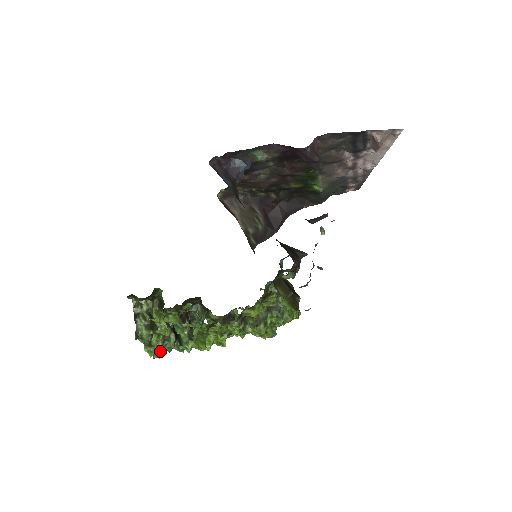
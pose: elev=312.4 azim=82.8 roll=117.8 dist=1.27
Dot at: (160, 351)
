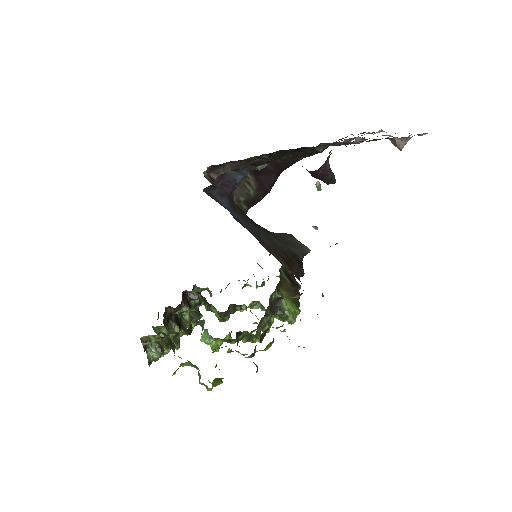
Dot at: (168, 350)
